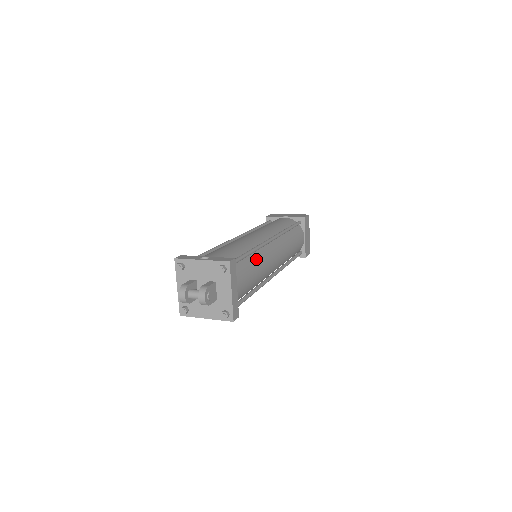
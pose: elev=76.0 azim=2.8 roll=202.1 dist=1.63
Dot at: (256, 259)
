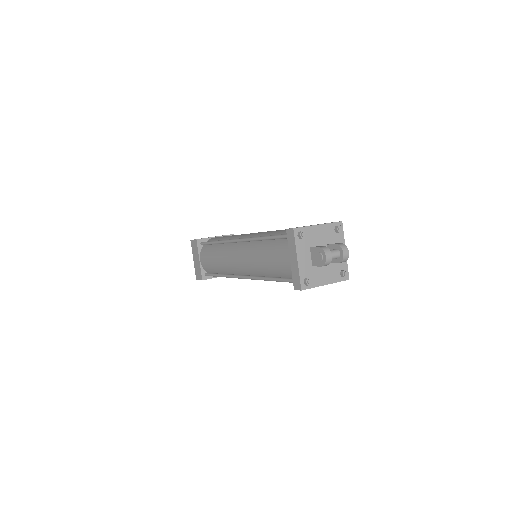
Dot at: occluded
